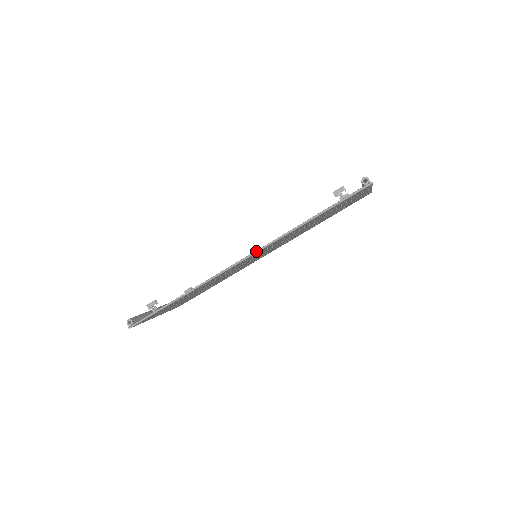
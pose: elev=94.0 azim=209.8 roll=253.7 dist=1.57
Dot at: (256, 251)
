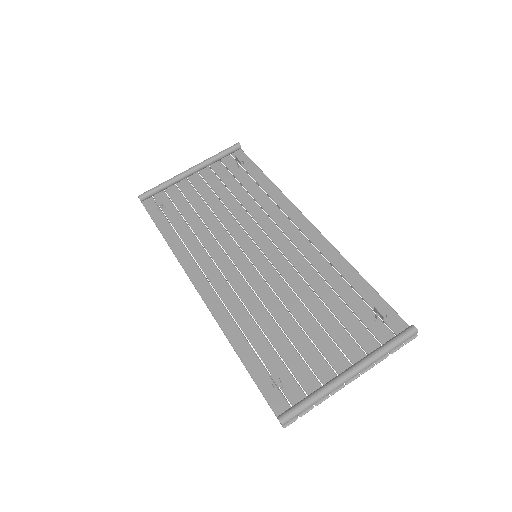
Dot at: occluded
